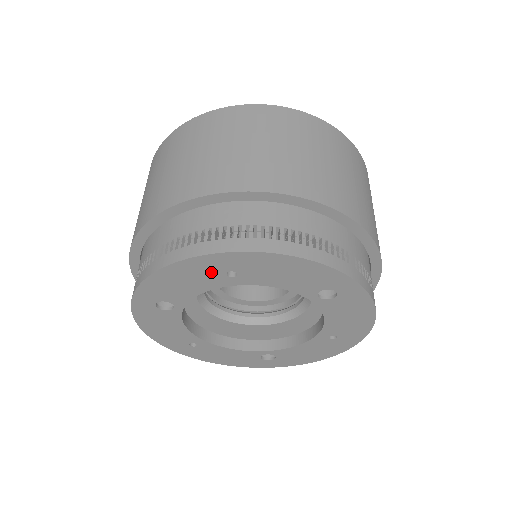
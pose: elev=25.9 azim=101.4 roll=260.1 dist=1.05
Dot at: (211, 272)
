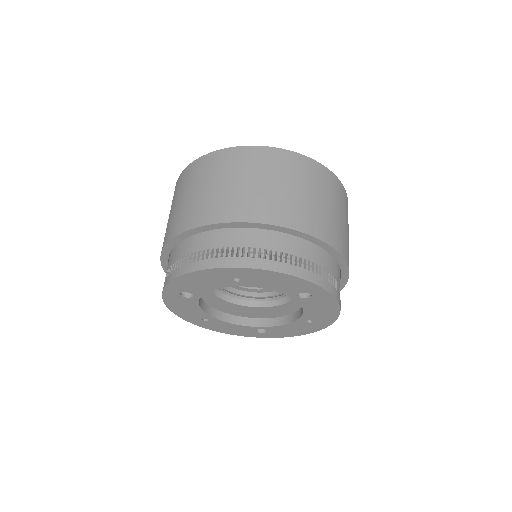
Dot at: (222, 278)
